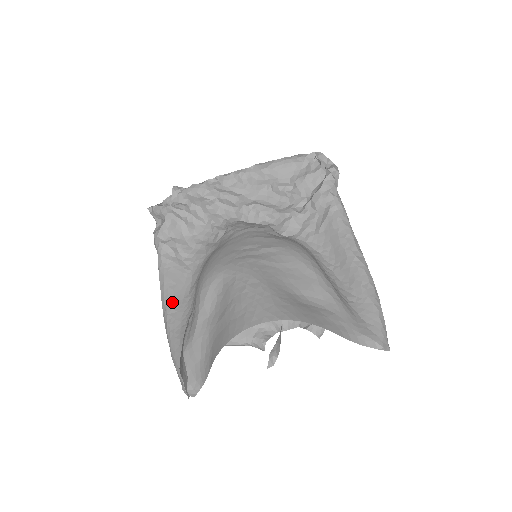
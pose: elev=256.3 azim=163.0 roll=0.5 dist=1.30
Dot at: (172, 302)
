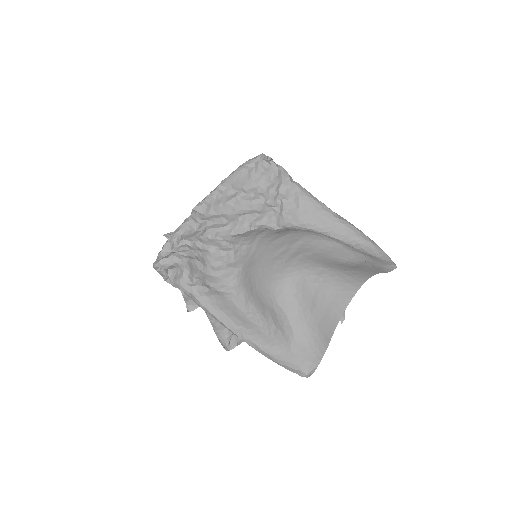
Dot at: (242, 325)
